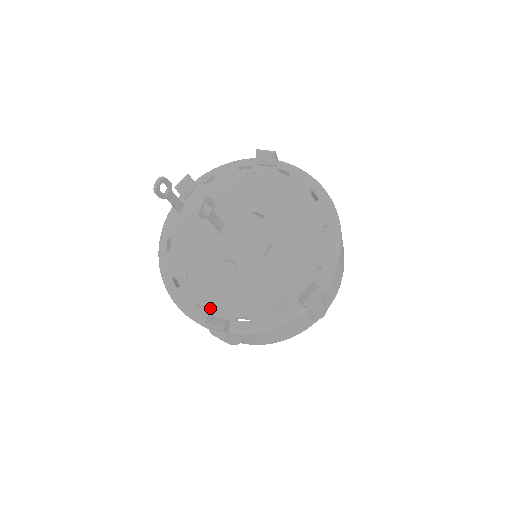
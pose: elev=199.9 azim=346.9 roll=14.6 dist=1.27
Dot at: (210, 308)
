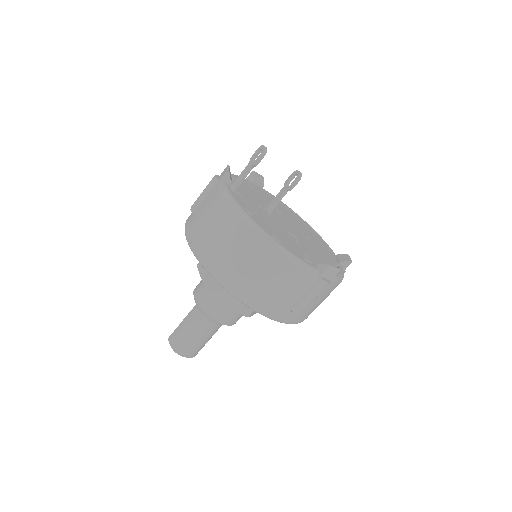
Dot at: (311, 261)
